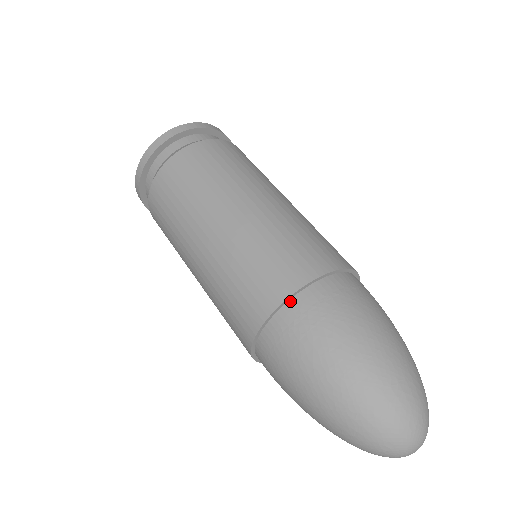
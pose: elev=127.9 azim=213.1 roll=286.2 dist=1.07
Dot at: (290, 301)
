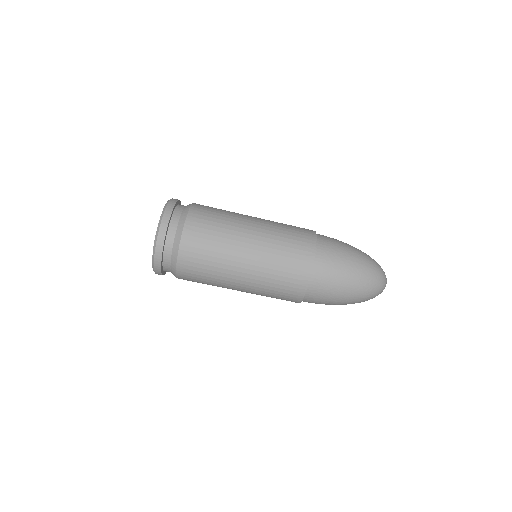
Dot at: occluded
